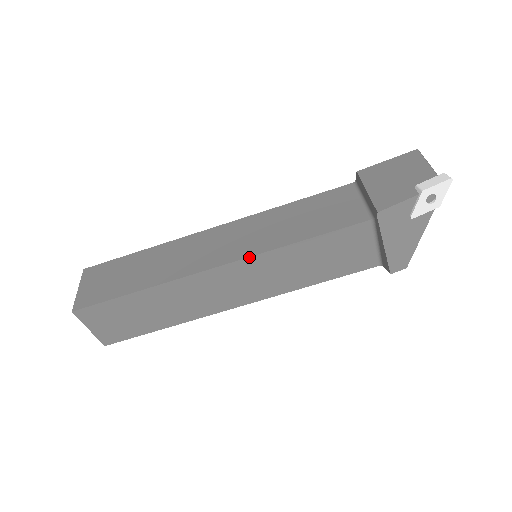
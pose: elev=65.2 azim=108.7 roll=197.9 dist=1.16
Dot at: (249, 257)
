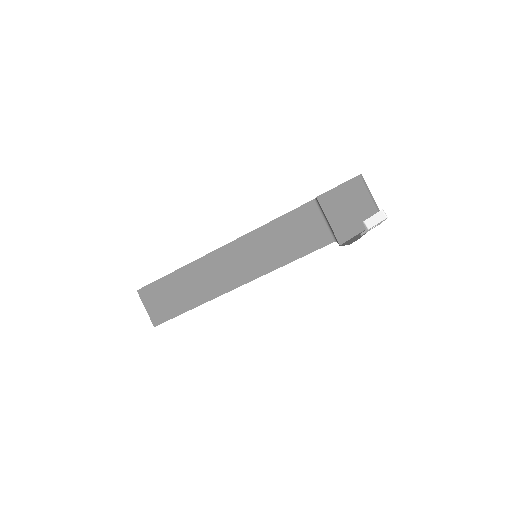
Dot at: occluded
